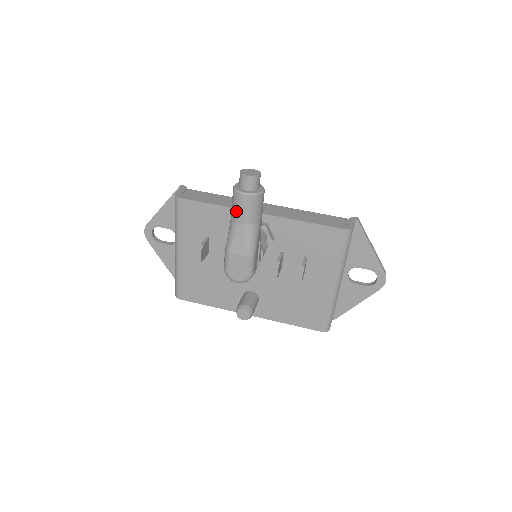
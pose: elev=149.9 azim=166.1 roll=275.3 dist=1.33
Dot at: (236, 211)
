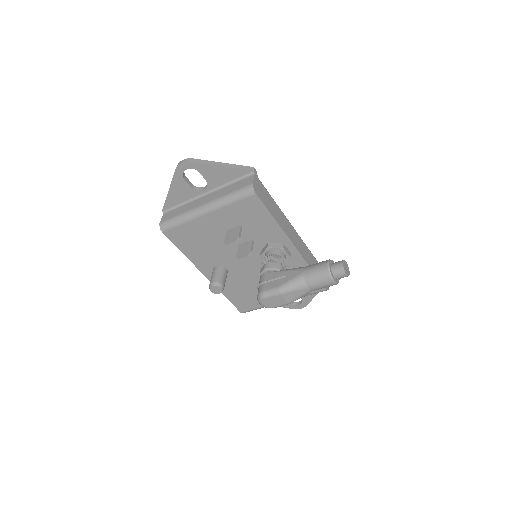
Dot at: (315, 281)
